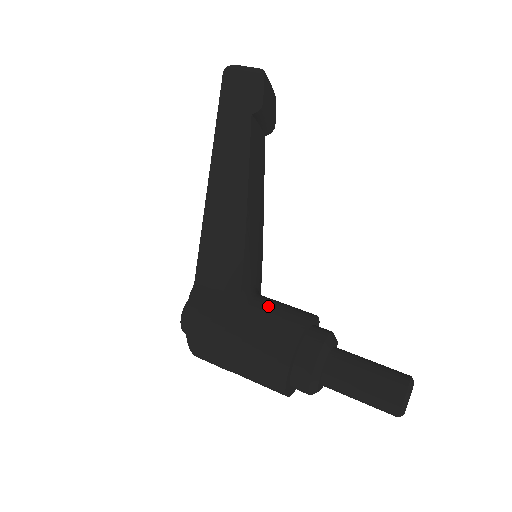
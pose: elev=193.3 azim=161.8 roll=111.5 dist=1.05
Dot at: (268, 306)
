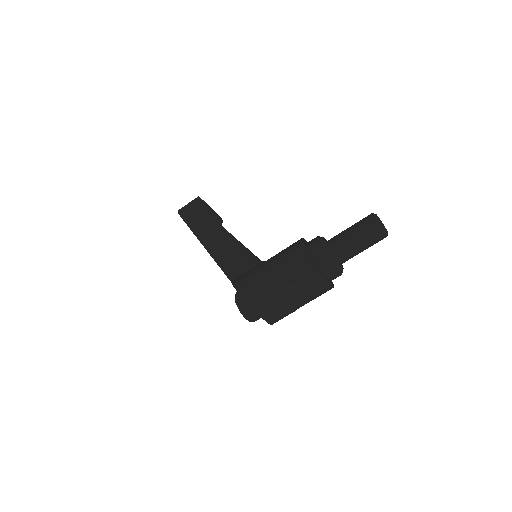
Dot at: occluded
